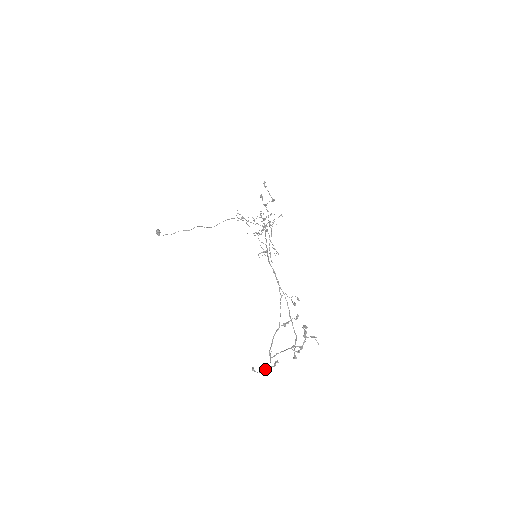
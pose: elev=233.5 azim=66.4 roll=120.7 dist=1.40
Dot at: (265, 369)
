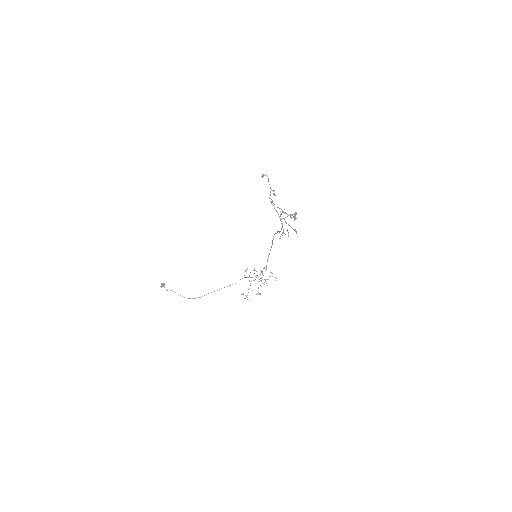
Dot at: occluded
